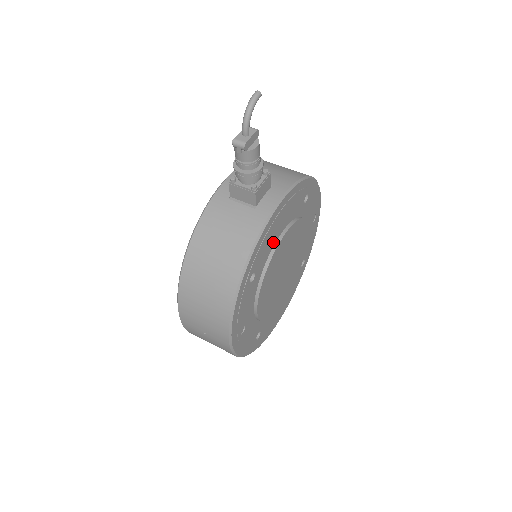
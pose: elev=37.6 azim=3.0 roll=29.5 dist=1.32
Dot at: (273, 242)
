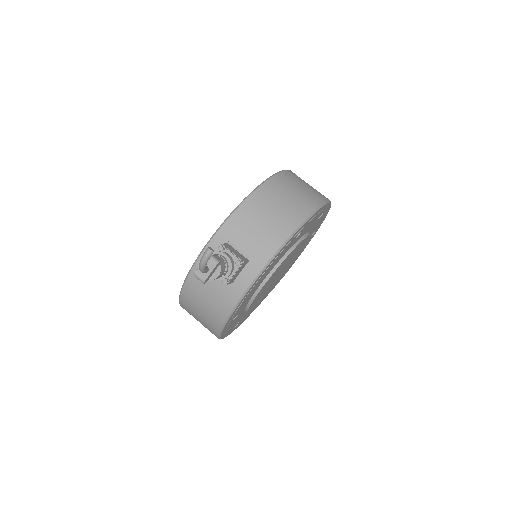
Dot at: (255, 289)
